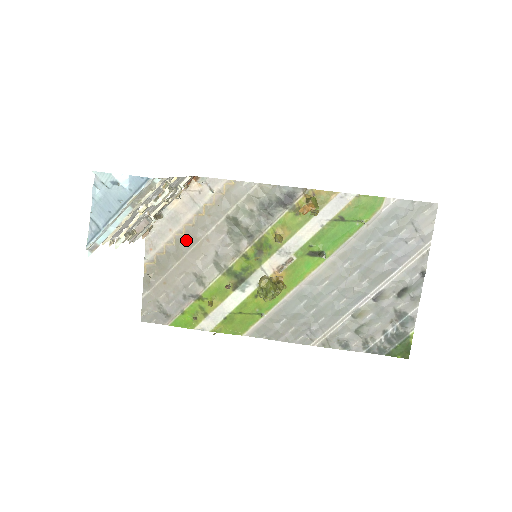
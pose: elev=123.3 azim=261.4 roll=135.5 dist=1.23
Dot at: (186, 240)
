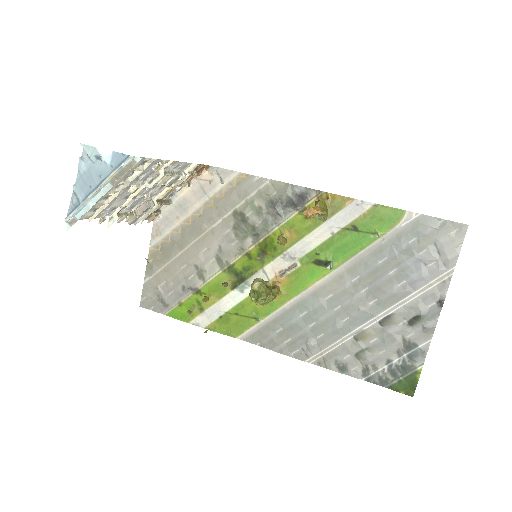
Dot at: (191, 230)
